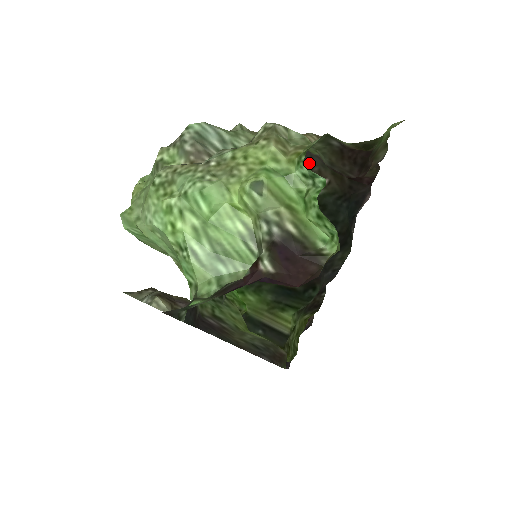
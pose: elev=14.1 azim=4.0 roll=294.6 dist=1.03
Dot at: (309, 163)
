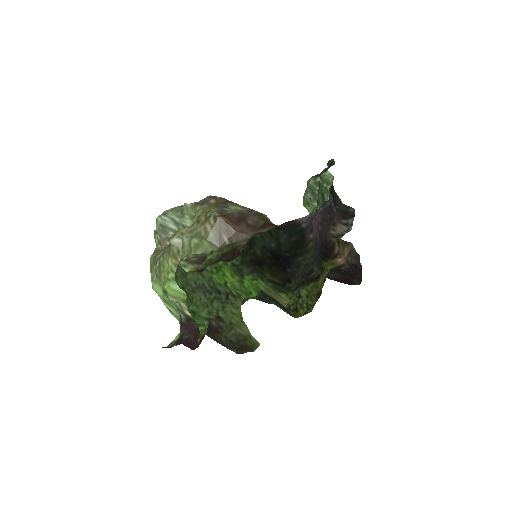
Dot at: occluded
